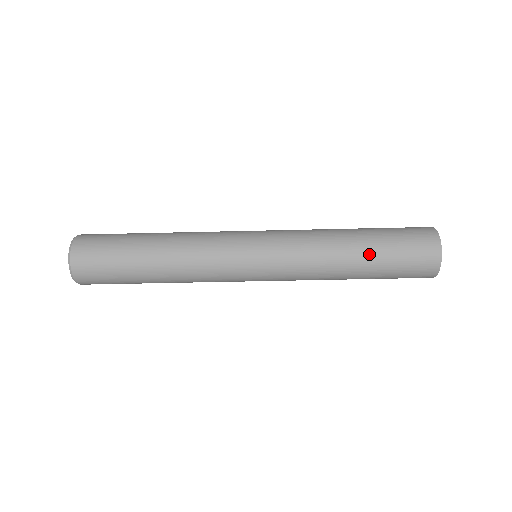
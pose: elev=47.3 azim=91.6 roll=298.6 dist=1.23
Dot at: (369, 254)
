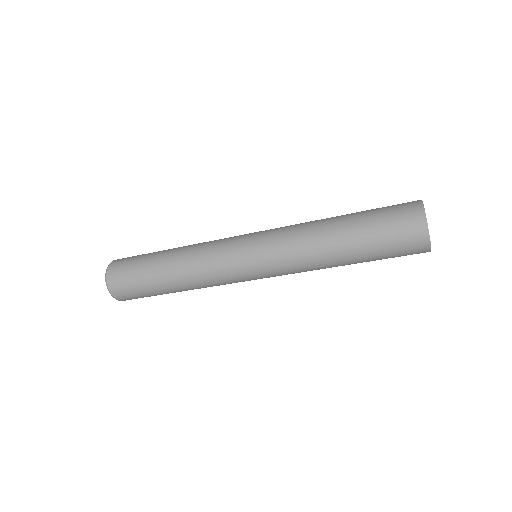
Dot at: (351, 229)
